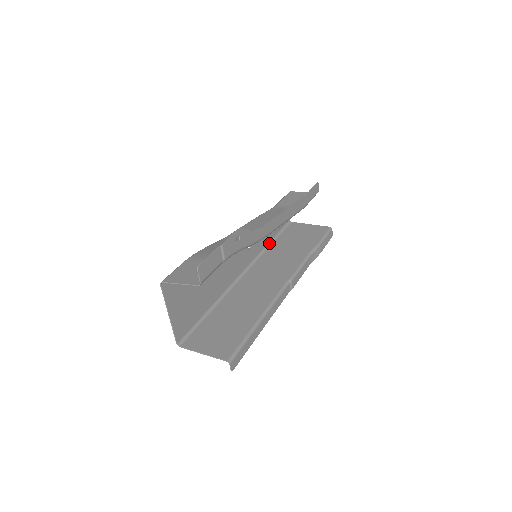
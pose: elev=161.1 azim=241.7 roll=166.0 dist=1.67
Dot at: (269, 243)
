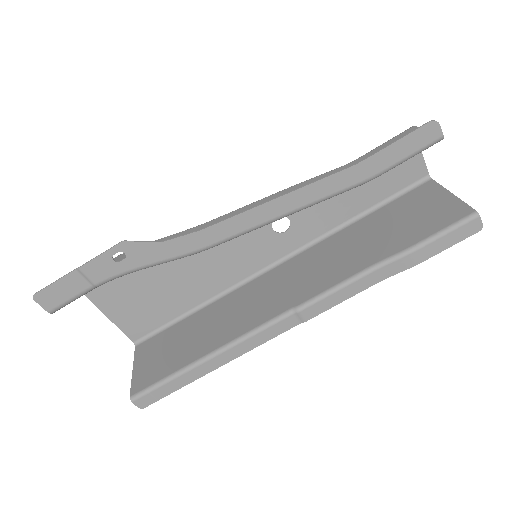
Dot at: (350, 220)
